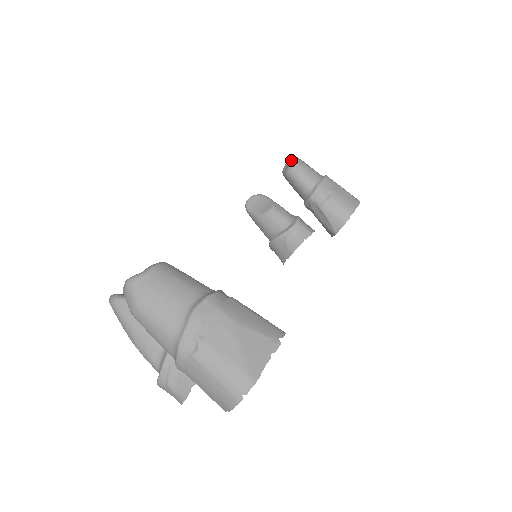
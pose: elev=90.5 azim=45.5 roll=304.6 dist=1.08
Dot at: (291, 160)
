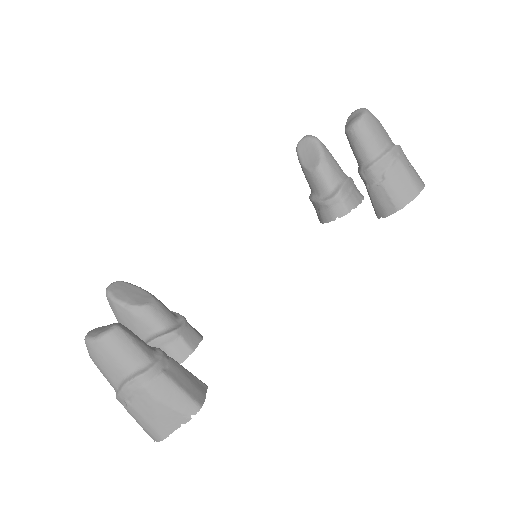
Dot at: (358, 113)
